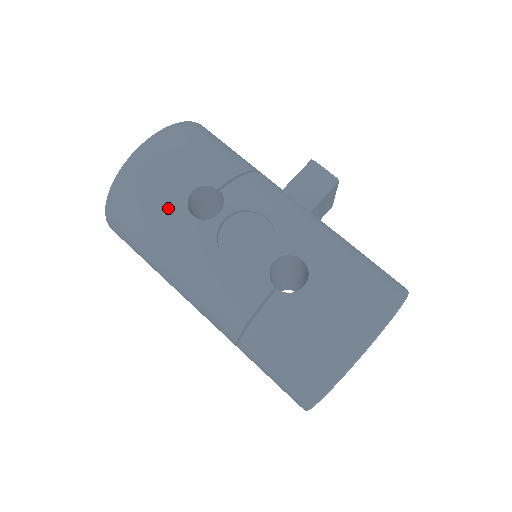
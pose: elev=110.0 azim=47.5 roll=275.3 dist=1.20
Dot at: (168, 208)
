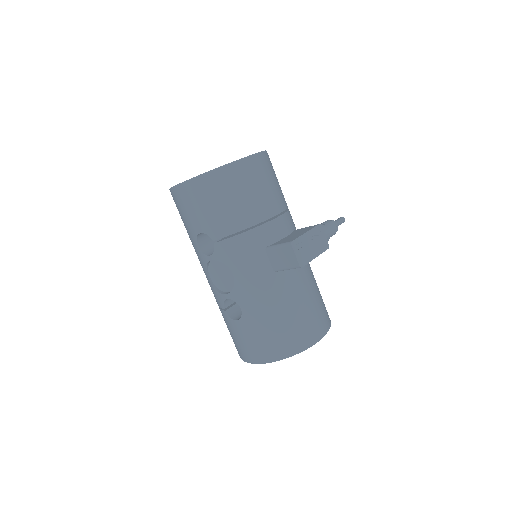
Dot at: (189, 231)
